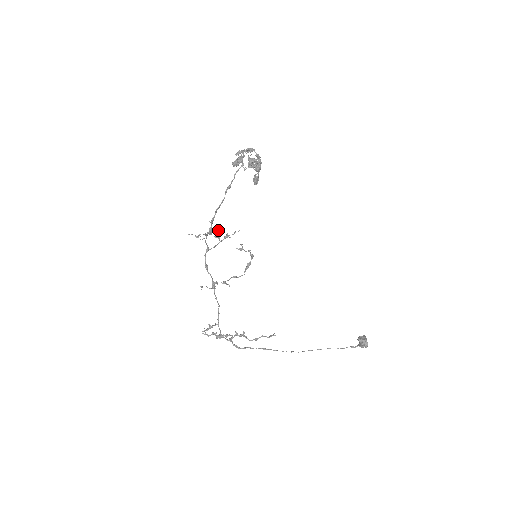
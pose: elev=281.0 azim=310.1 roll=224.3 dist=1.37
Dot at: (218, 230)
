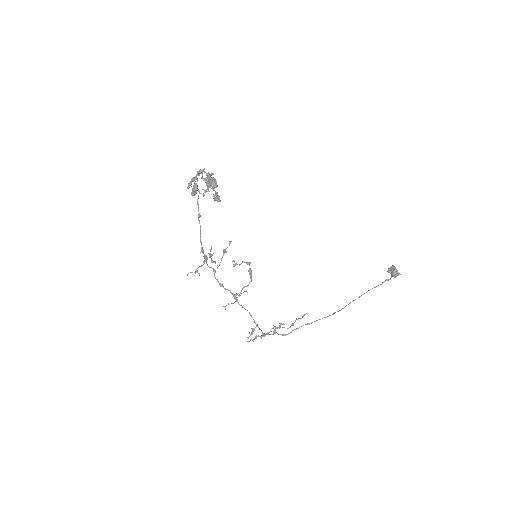
Dot at: (211, 254)
